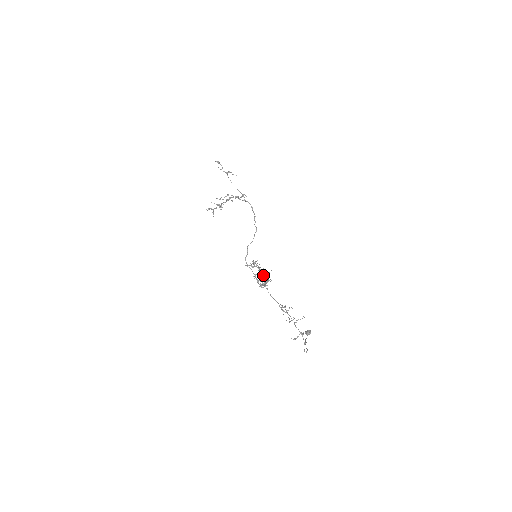
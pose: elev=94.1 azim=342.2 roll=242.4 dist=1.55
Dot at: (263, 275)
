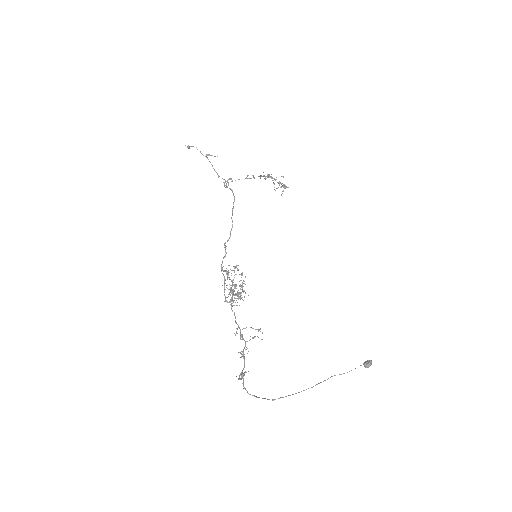
Dot at: (234, 285)
